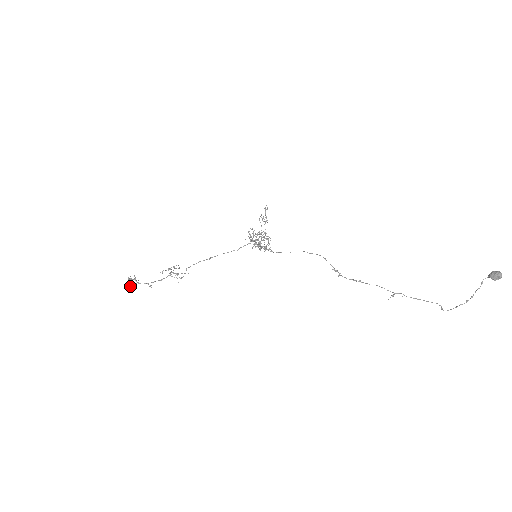
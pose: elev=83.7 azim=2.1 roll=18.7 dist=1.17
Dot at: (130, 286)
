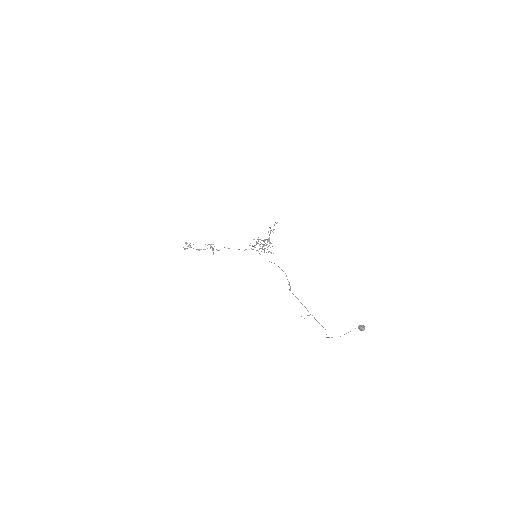
Dot at: (185, 248)
